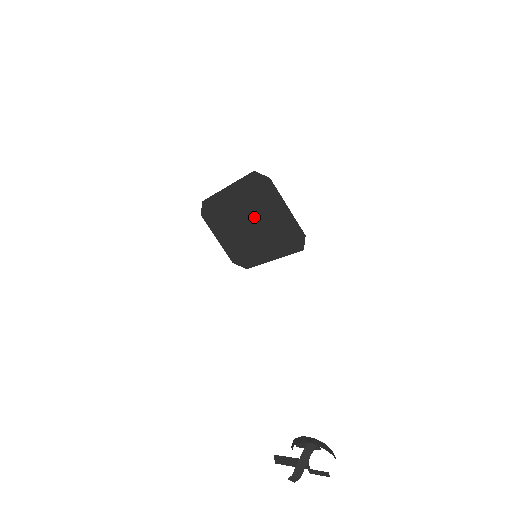
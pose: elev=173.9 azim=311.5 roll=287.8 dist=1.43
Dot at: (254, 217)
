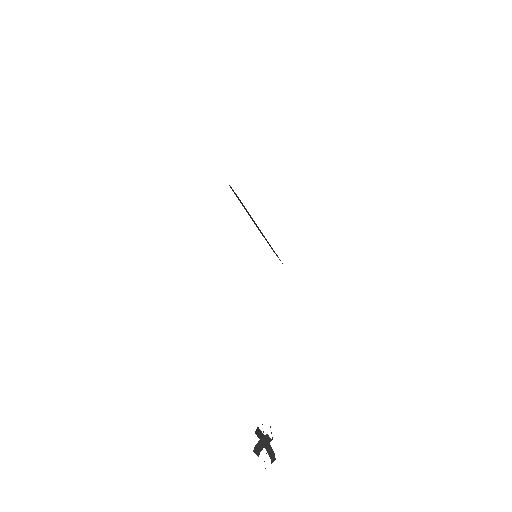
Dot at: occluded
